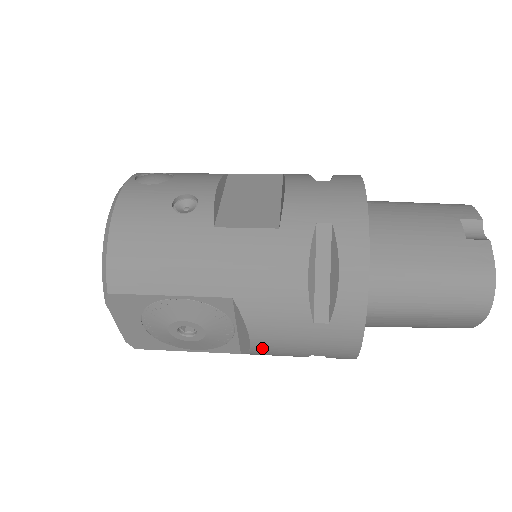
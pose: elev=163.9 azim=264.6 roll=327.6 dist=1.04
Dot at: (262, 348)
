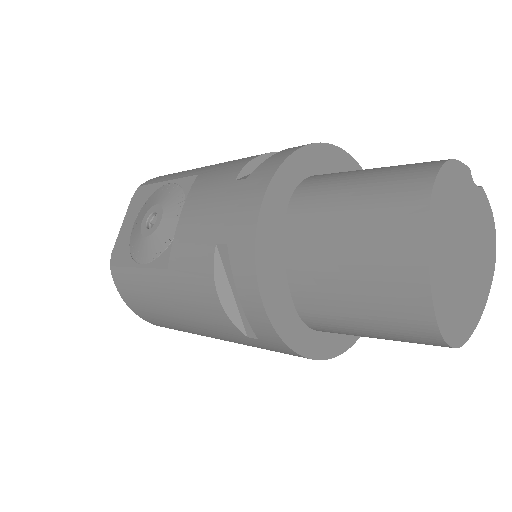
Dot at: (184, 227)
